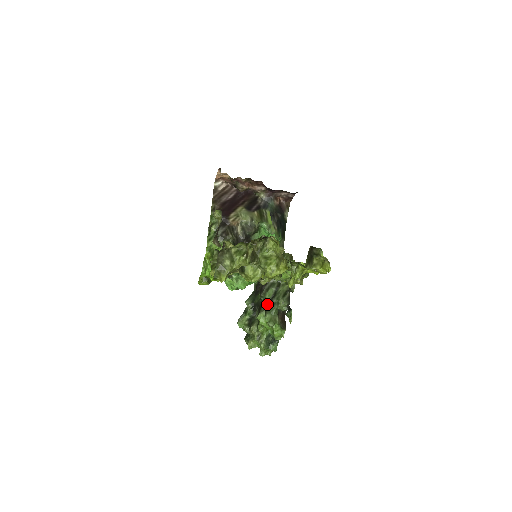
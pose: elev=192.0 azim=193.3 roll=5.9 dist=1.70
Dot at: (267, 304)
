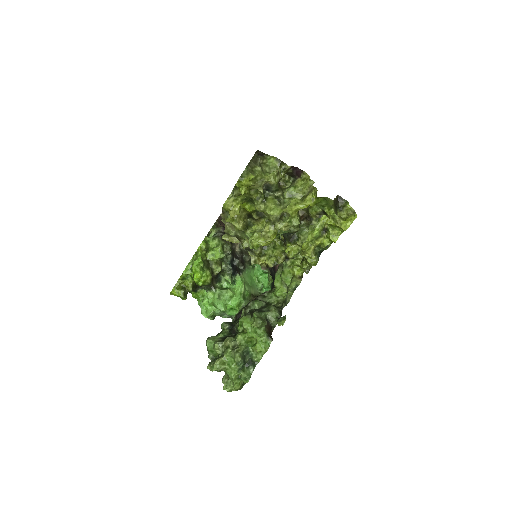
Dot at: (255, 310)
